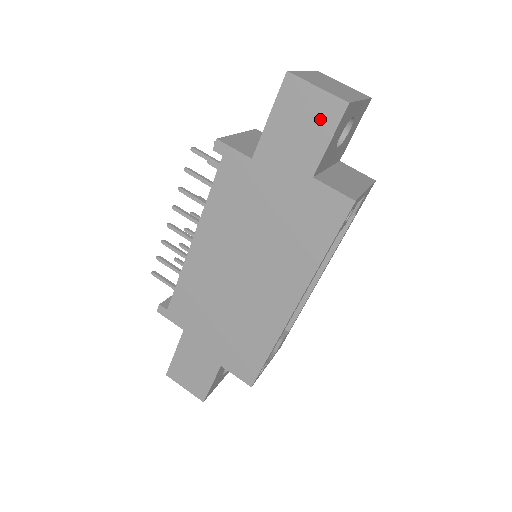
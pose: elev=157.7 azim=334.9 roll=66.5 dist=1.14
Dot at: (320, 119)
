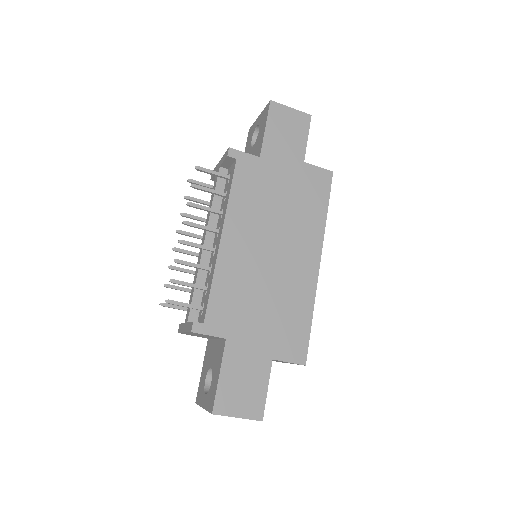
Dot at: (298, 126)
